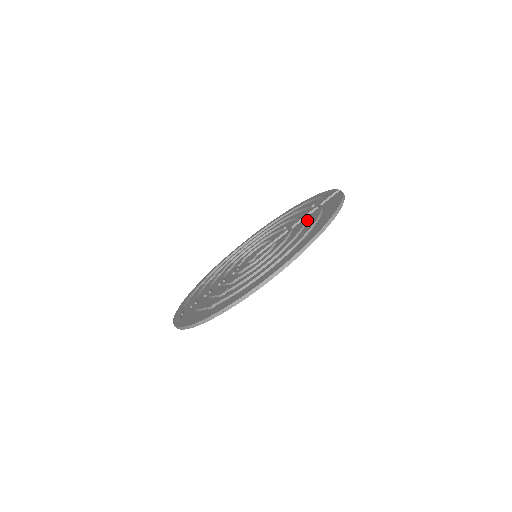
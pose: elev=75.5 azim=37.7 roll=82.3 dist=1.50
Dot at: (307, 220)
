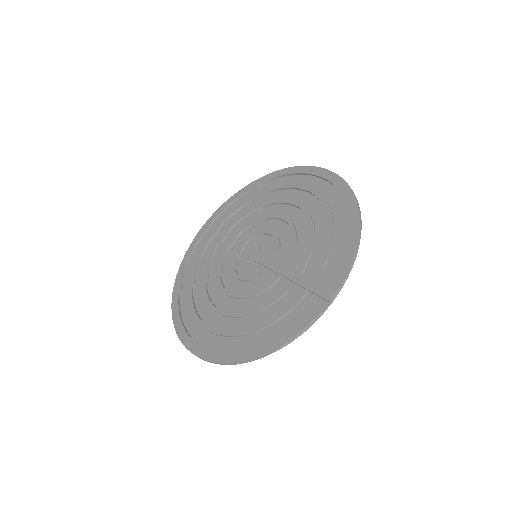
Dot at: (282, 297)
